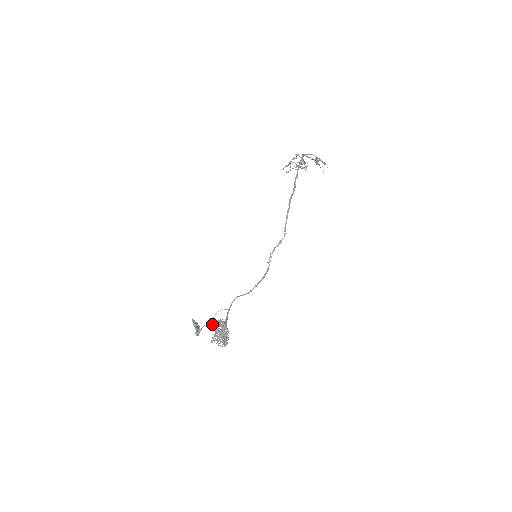
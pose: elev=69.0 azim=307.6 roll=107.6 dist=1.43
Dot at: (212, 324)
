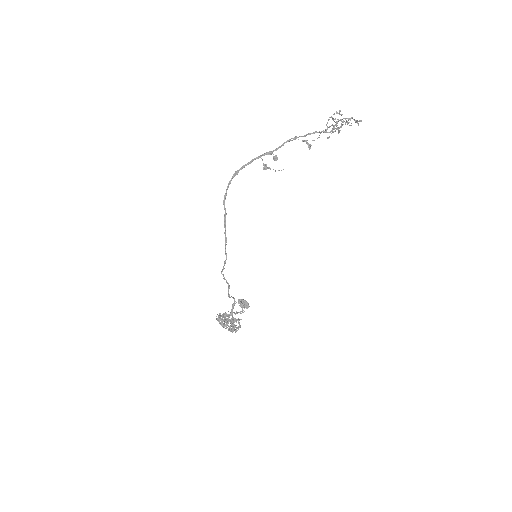
Dot at: (220, 315)
